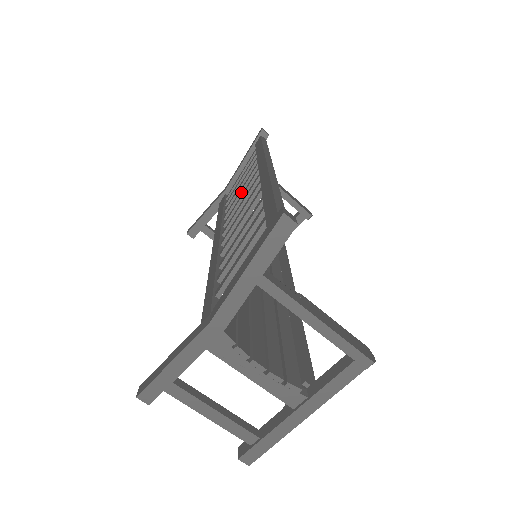
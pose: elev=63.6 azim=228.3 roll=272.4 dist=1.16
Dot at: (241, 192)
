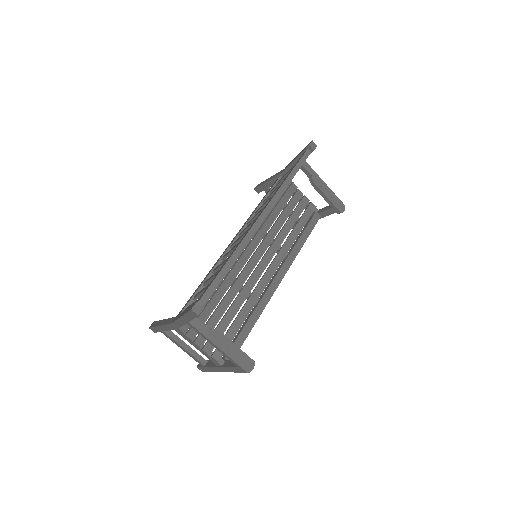
Dot at: (265, 205)
